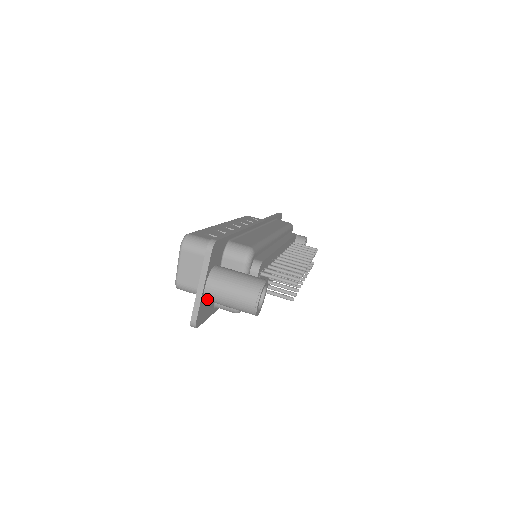
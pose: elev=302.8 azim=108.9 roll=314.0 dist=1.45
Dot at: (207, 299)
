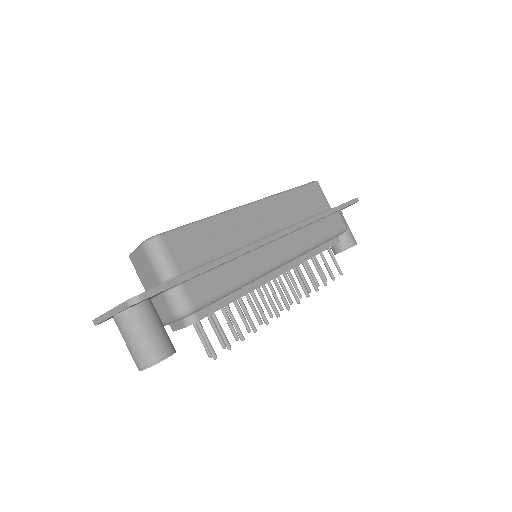
Dot at: occluded
